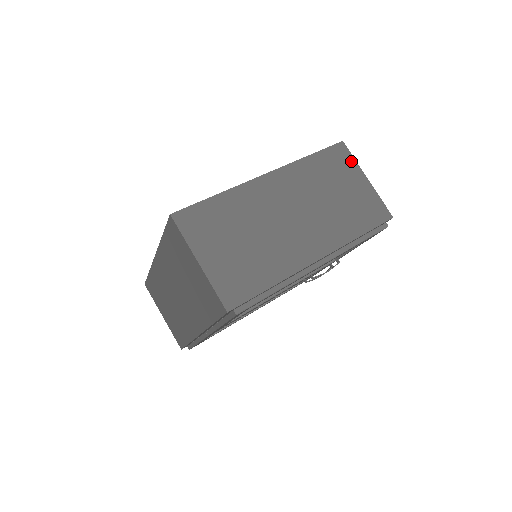
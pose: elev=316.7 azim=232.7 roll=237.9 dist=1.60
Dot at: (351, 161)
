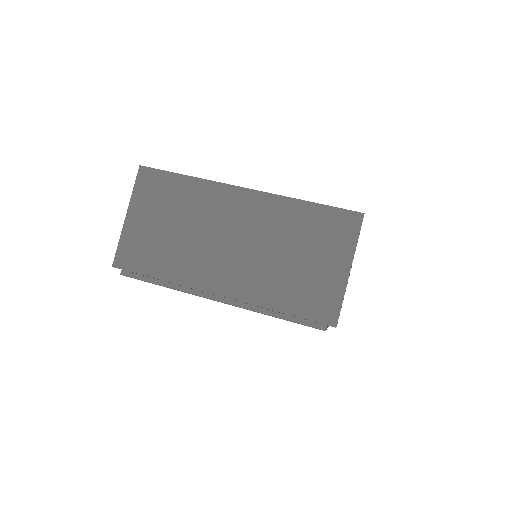
Dot at: (351, 239)
